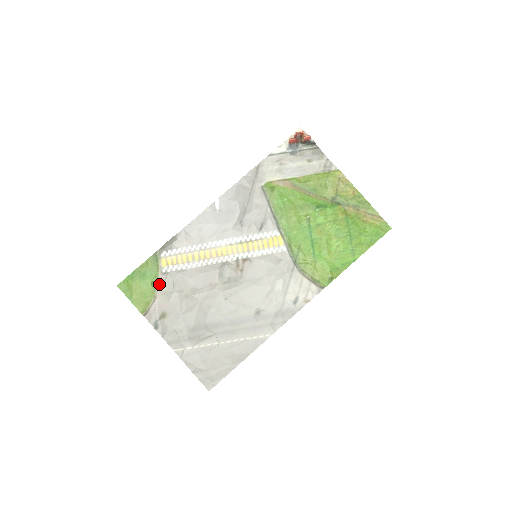
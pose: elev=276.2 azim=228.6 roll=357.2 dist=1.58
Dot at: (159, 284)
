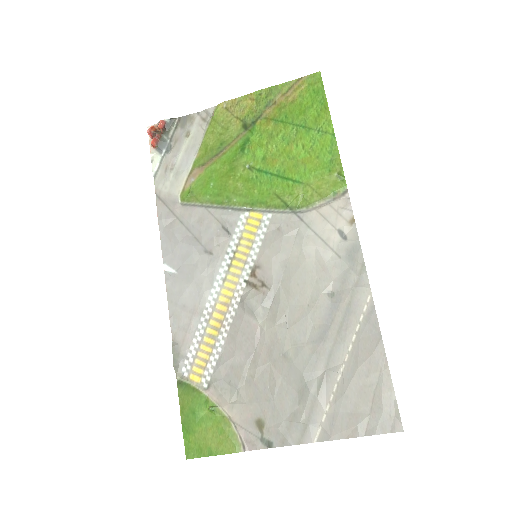
Dot at: (217, 402)
